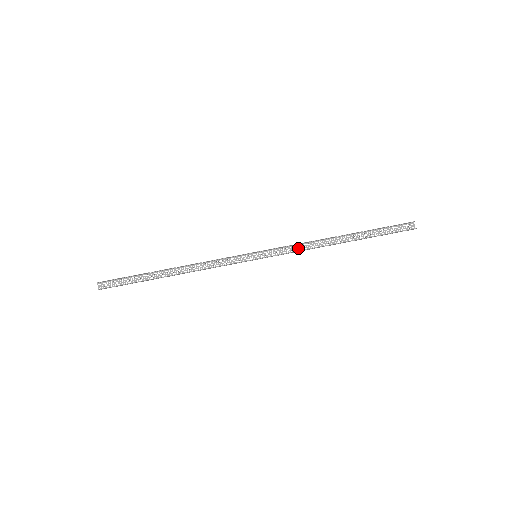
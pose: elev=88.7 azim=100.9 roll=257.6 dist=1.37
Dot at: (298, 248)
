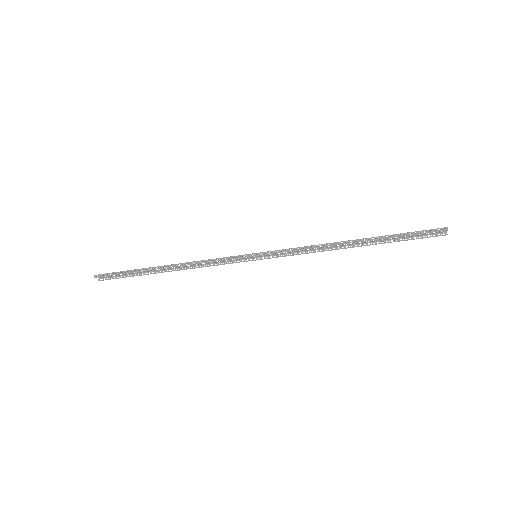
Dot at: (303, 249)
